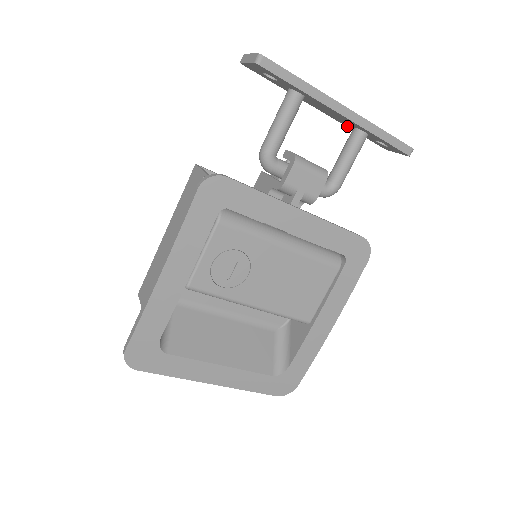
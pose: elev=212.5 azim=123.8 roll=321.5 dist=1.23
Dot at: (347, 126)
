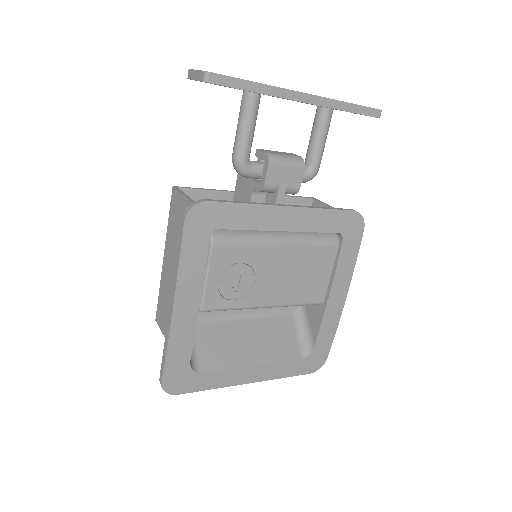
Dot at: occluded
